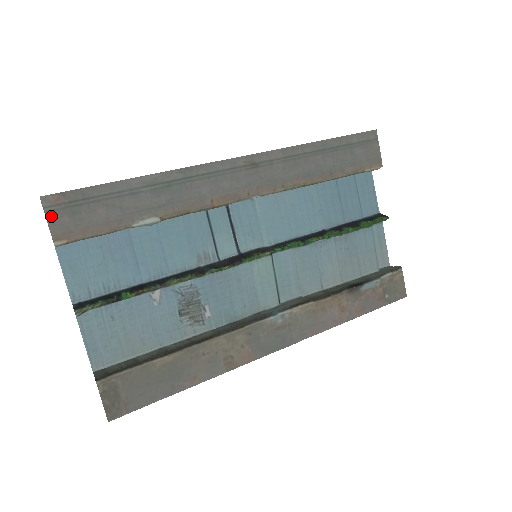
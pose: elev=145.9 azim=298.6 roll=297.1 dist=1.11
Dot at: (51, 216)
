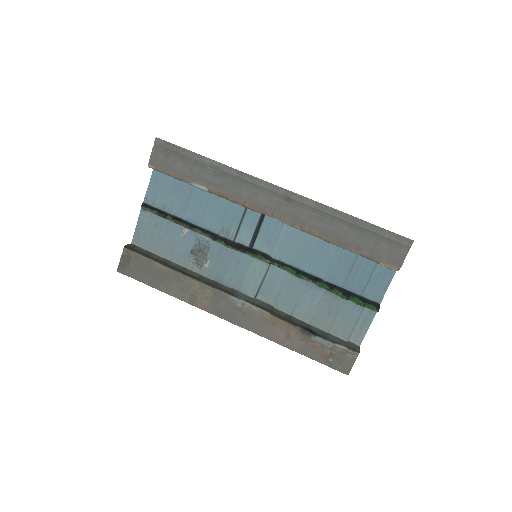
Dot at: (155, 150)
